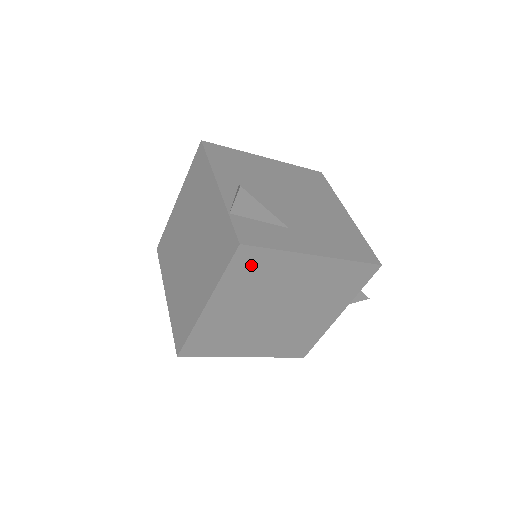
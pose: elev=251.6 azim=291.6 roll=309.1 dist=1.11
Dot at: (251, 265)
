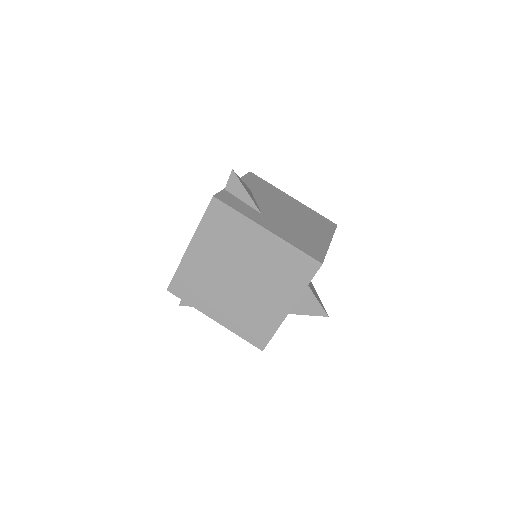
Dot at: (220, 219)
